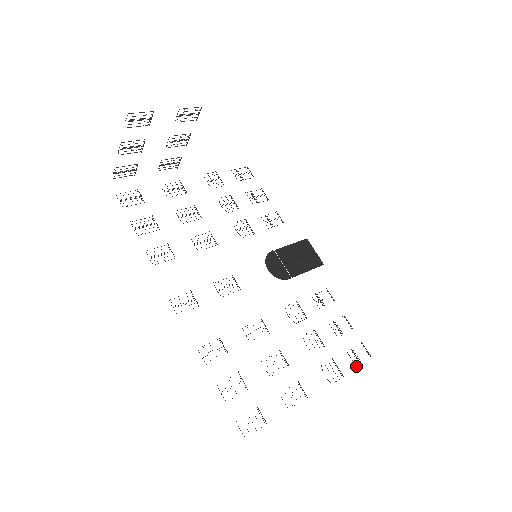
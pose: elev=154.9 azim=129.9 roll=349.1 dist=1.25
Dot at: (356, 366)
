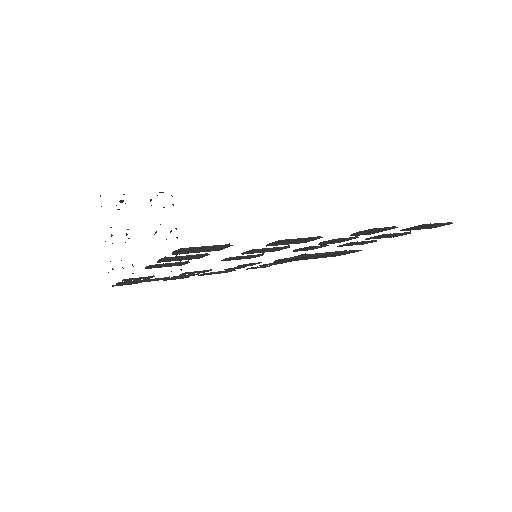
Dot at: (421, 225)
